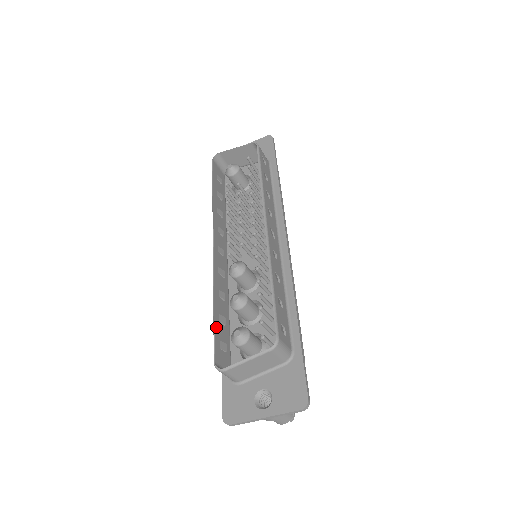
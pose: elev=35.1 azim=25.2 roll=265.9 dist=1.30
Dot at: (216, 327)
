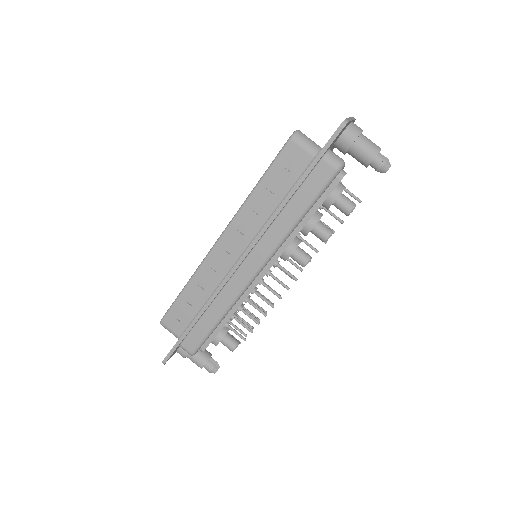
Dot at: (271, 170)
